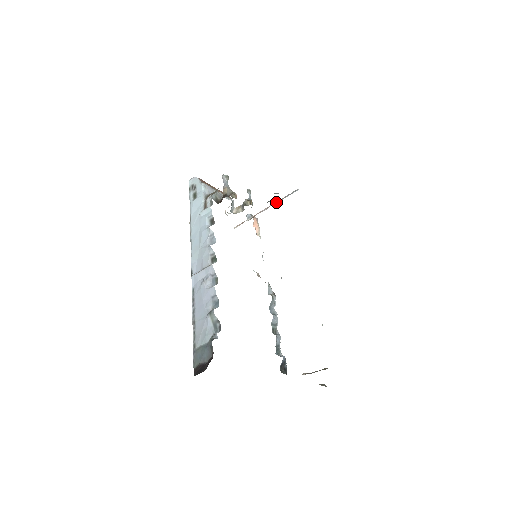
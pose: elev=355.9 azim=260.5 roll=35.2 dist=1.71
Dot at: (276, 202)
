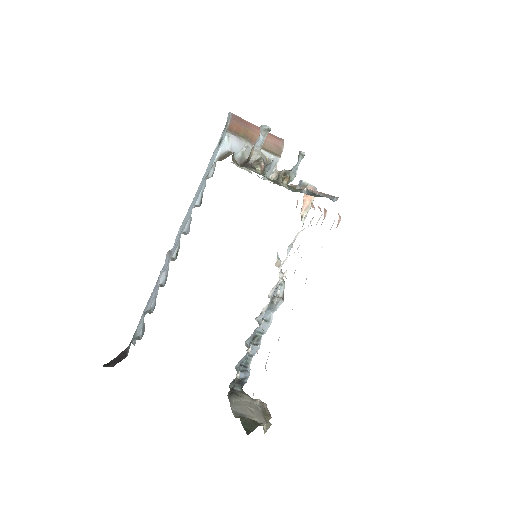
Dot at: (319, 192)
